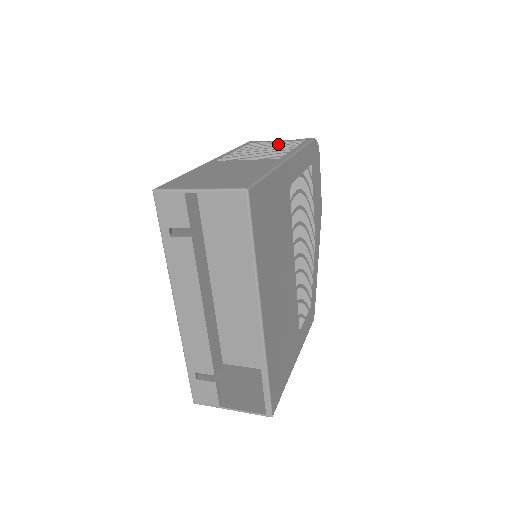
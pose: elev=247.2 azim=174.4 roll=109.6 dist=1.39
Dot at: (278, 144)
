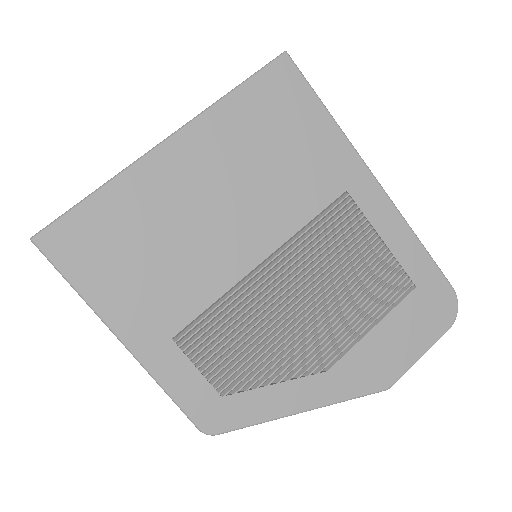
Dot at: occluded
